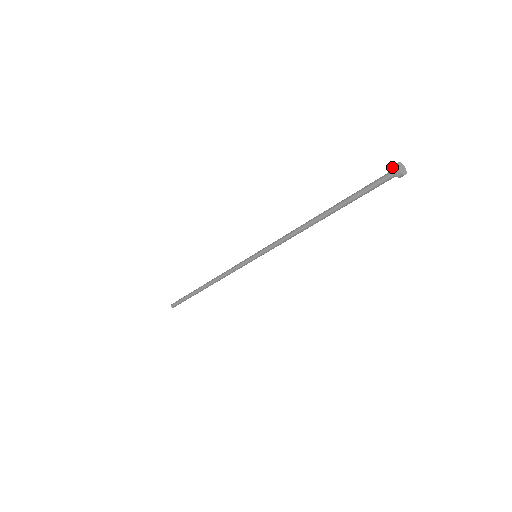
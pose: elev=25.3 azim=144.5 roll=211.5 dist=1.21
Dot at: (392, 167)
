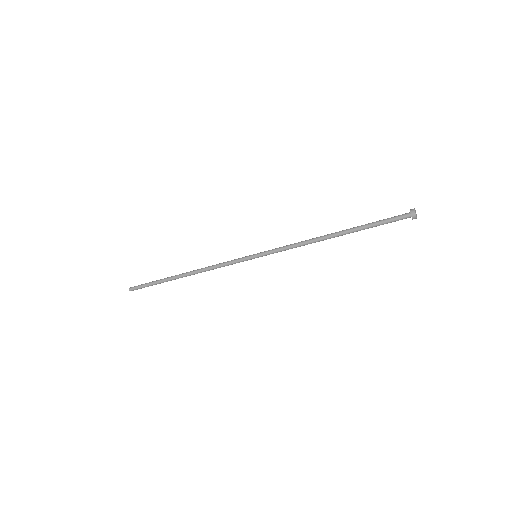
Dot at: (410, 209)
